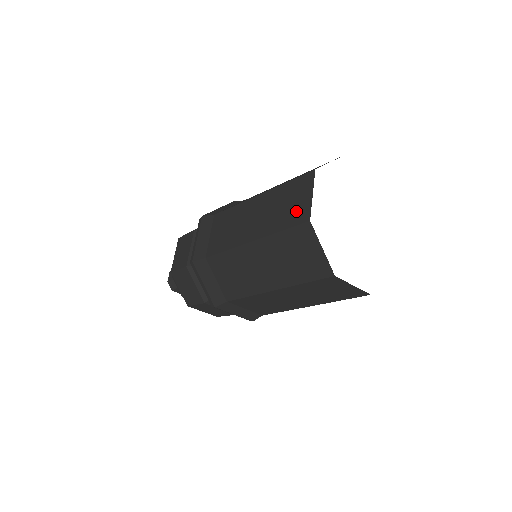
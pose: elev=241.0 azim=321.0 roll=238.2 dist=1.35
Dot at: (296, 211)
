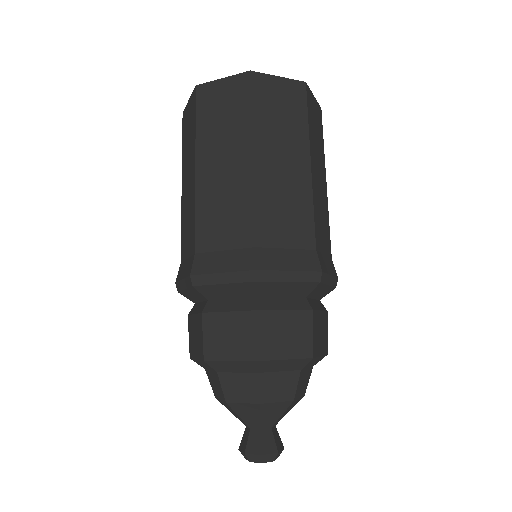
Dot at: (191, 112)
